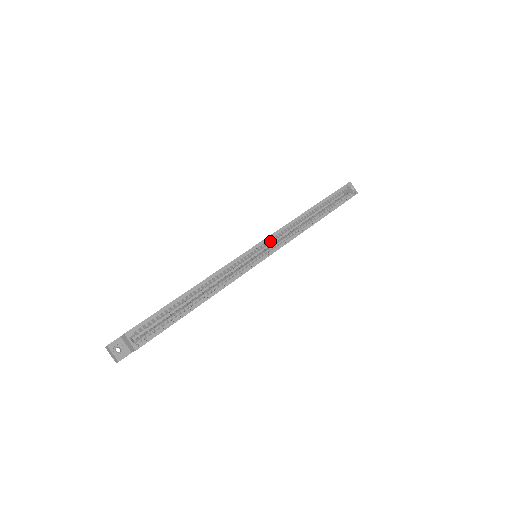
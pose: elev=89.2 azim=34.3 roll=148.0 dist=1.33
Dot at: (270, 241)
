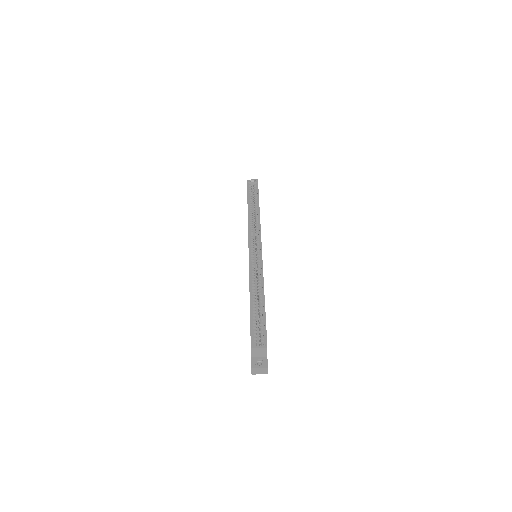
Dot at: (252, 241)
